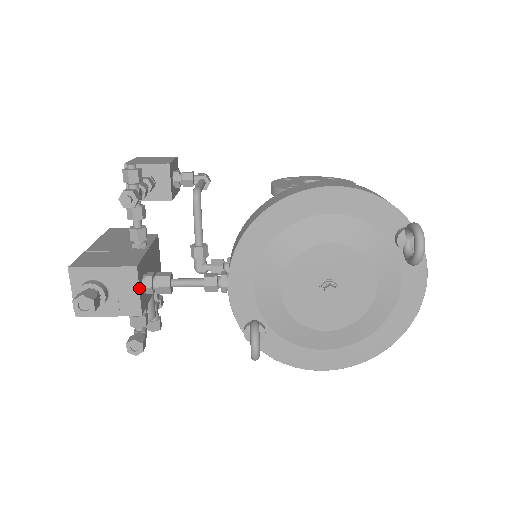
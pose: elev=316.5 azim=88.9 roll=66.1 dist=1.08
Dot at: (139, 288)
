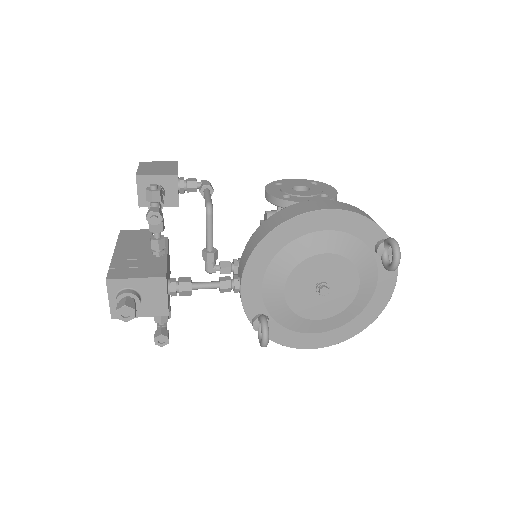
Dot at: (167, 294)
